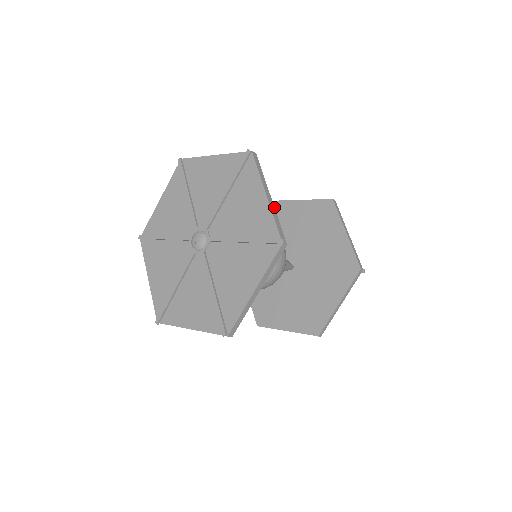
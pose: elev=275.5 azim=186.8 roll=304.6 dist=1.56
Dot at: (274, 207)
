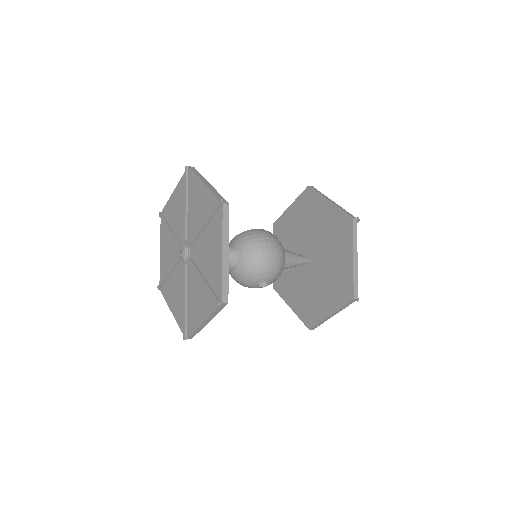
Dot at: (214, 188)
